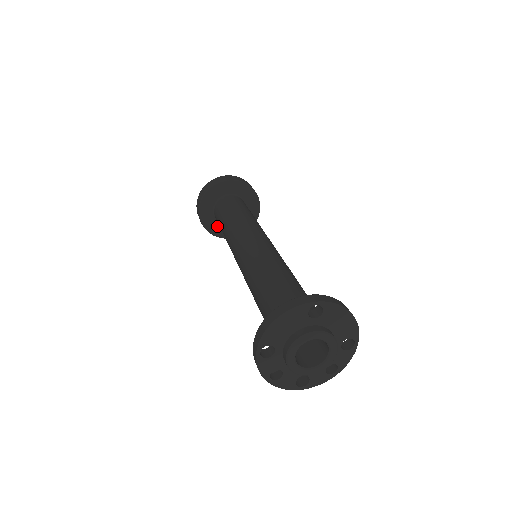
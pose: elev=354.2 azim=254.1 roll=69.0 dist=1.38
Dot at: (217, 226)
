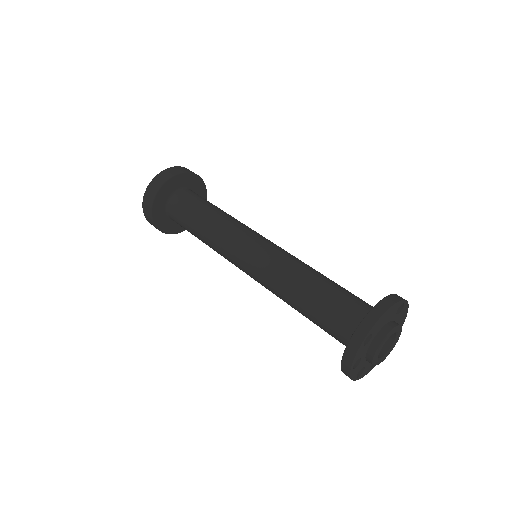
Dot at: (163, 217)
